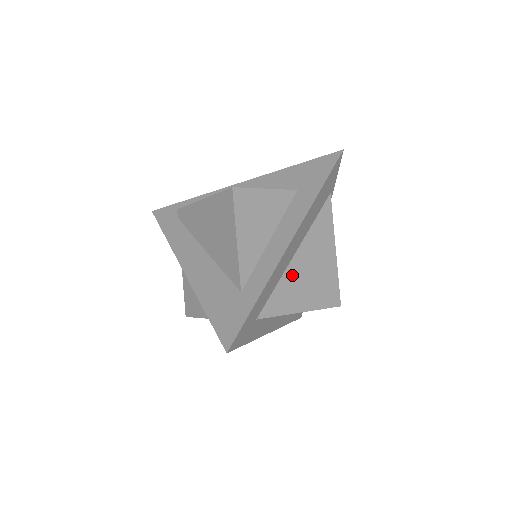
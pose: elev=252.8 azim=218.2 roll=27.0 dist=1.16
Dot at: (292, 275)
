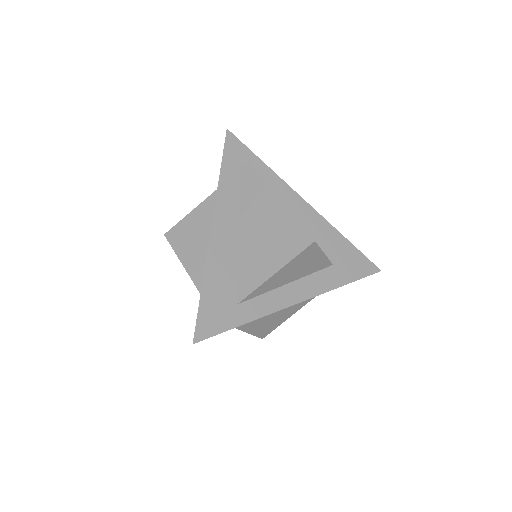
Dot at: occluded
